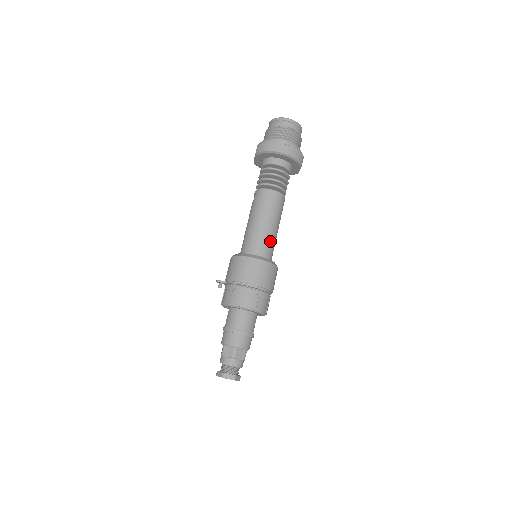
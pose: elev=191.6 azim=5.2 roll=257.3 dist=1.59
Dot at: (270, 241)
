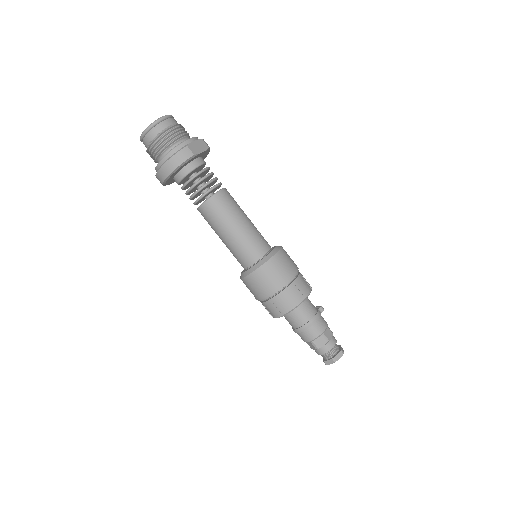
Dot at: (245, 244)
